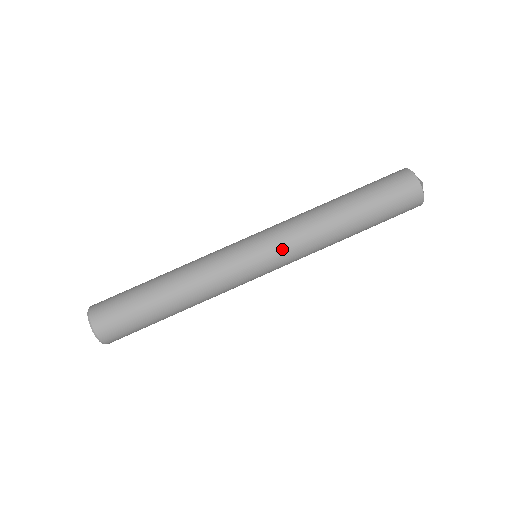
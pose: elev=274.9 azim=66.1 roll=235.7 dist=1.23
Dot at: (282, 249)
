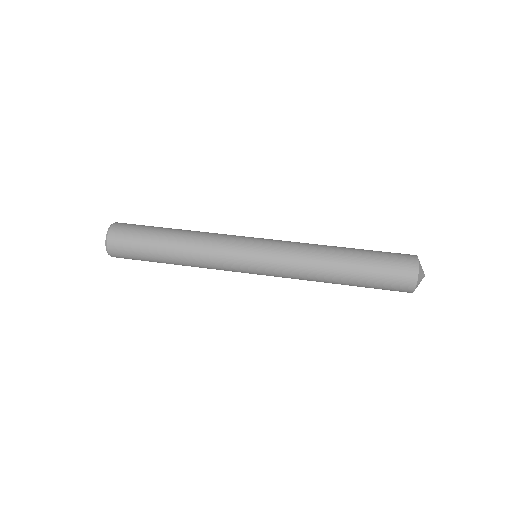
Dot at: (279, 242)
